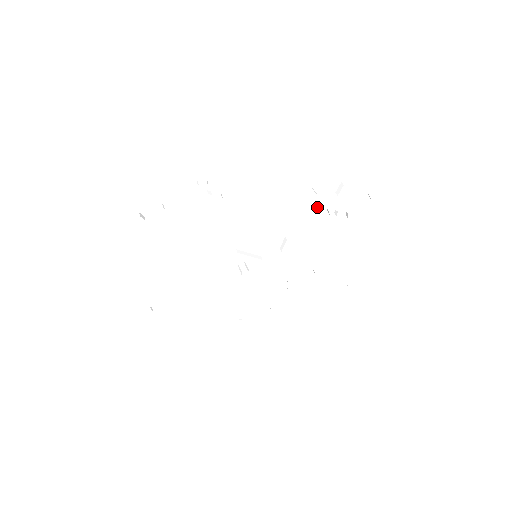
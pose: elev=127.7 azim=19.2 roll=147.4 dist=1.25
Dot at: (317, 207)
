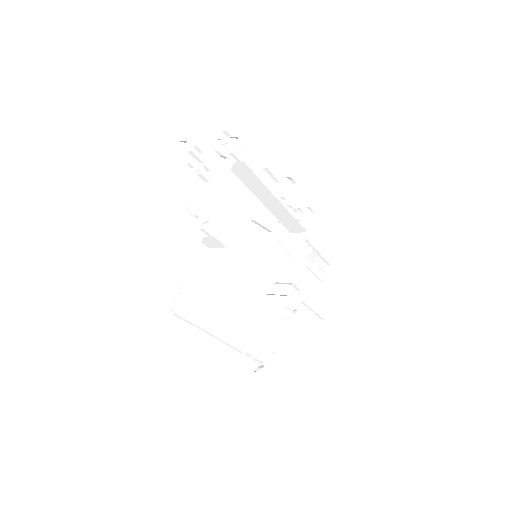
Dot at: (288, 211)
